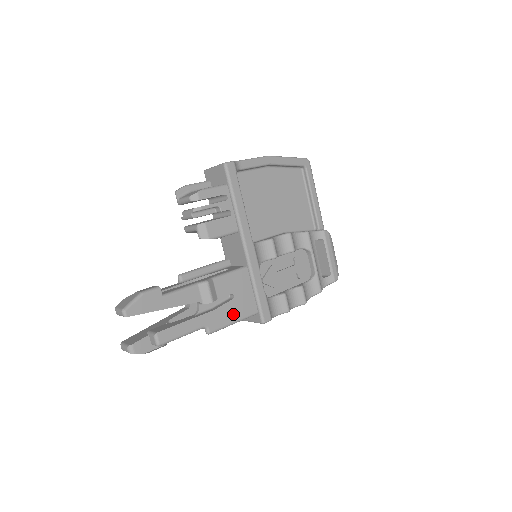
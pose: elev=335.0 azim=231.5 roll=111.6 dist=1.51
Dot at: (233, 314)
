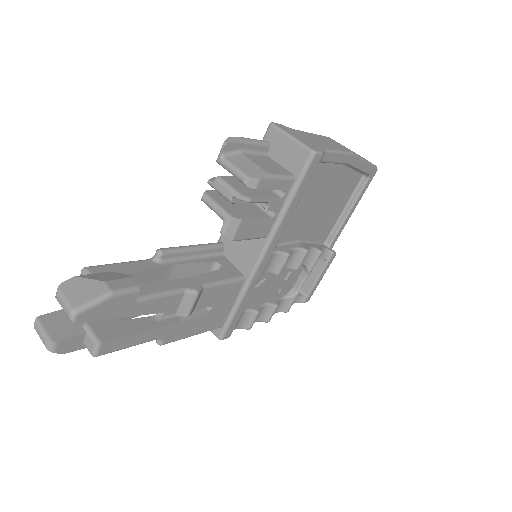
Dot at: (198, 327)
